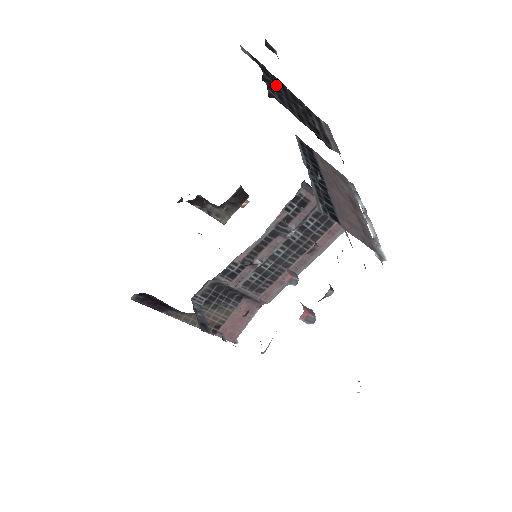
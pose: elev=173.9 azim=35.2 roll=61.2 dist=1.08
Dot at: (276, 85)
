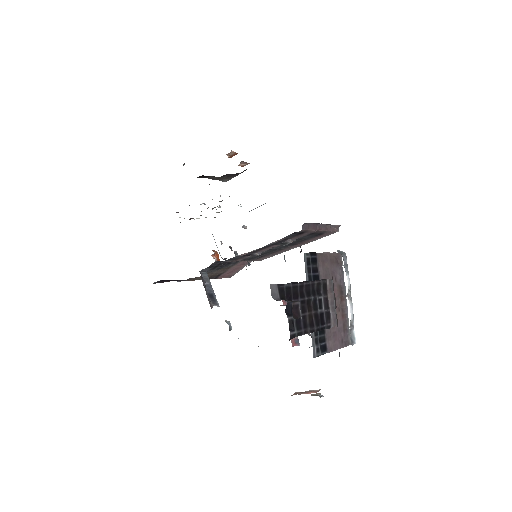
Dot at: occluded
